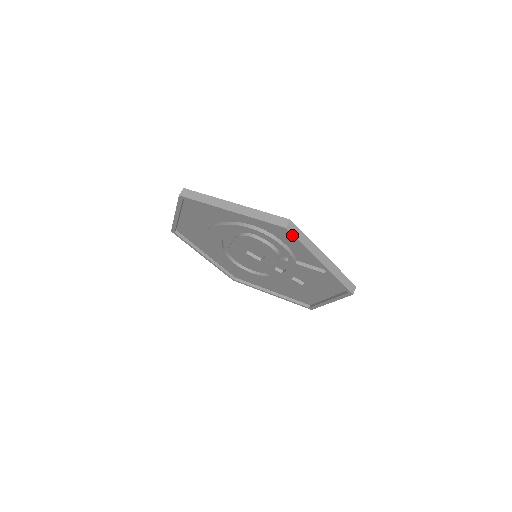
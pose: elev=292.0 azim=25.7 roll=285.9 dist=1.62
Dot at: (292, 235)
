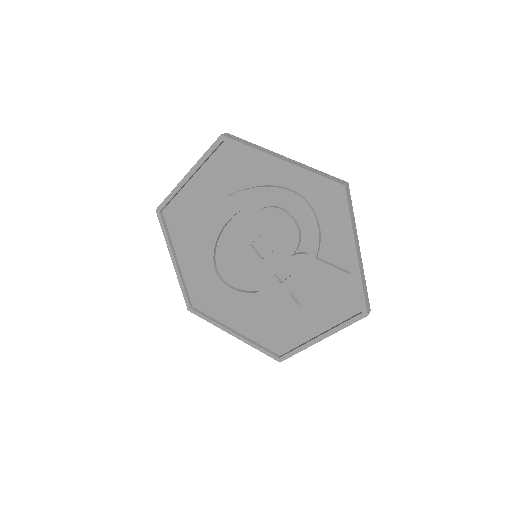
Dot at: (345, 199)
